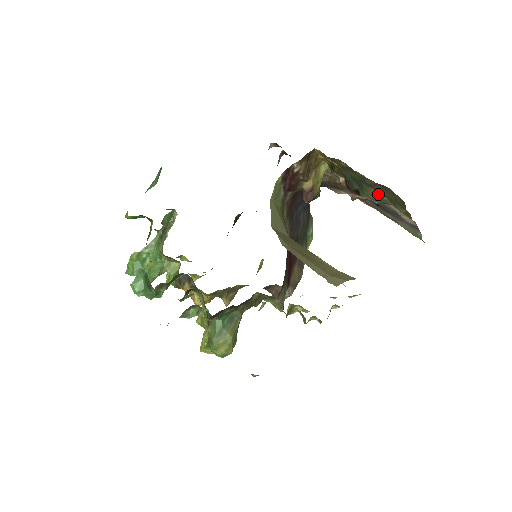
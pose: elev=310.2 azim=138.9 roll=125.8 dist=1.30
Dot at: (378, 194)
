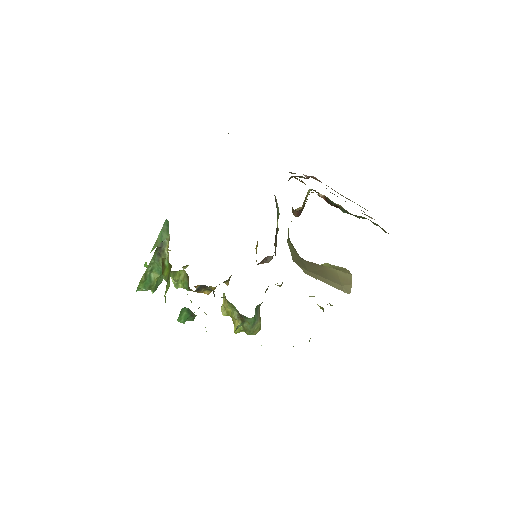
Dot at: (360, 216)
